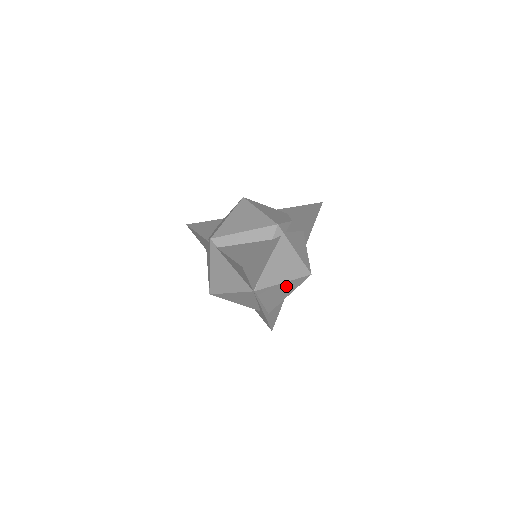
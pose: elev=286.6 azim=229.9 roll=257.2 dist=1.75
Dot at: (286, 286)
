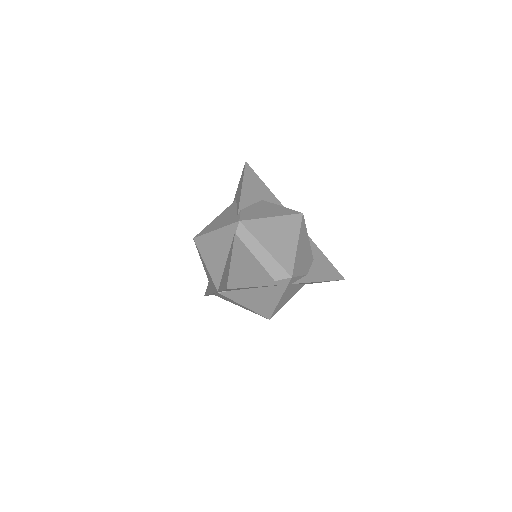
Dot at: (244, 307)
